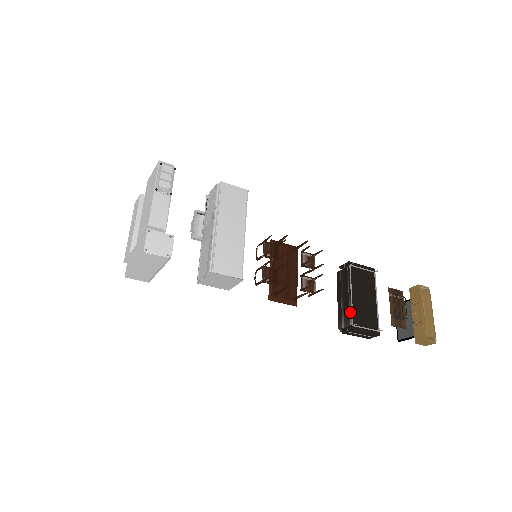
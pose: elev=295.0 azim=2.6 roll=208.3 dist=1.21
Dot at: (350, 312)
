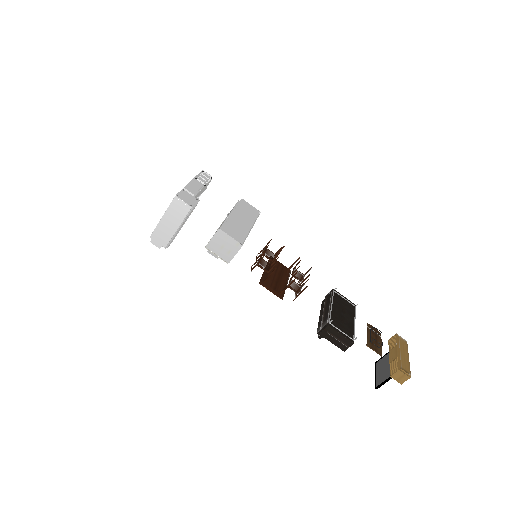
Dot at: (328, 316)
